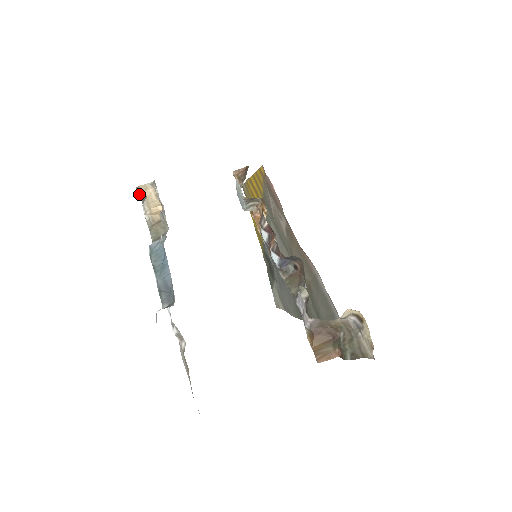
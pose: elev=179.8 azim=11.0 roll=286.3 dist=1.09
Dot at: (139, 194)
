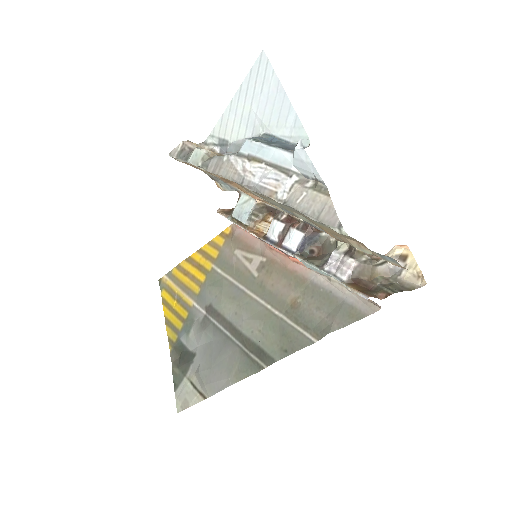
Dot at: (180, 150)
